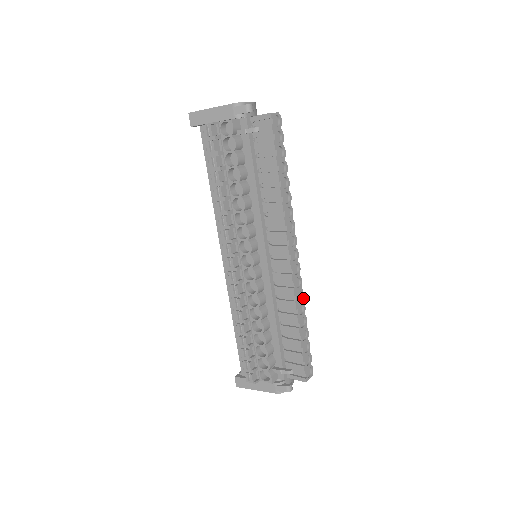
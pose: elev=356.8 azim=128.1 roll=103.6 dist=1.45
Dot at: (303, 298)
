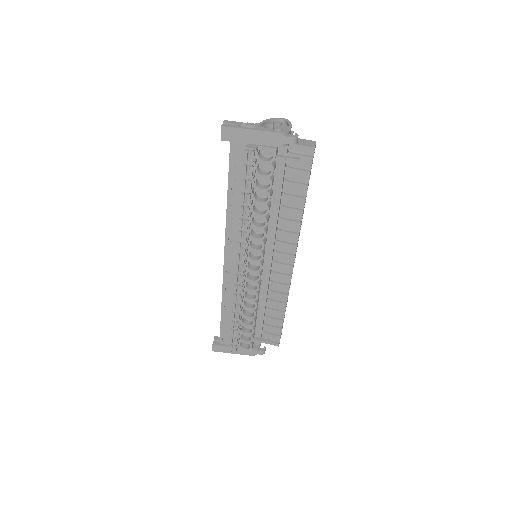
Dot at: occluded
